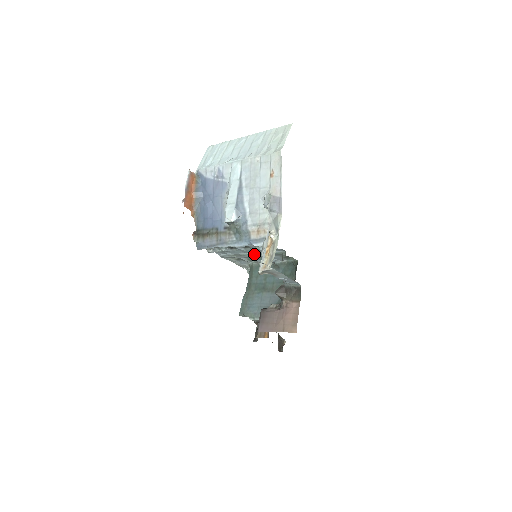
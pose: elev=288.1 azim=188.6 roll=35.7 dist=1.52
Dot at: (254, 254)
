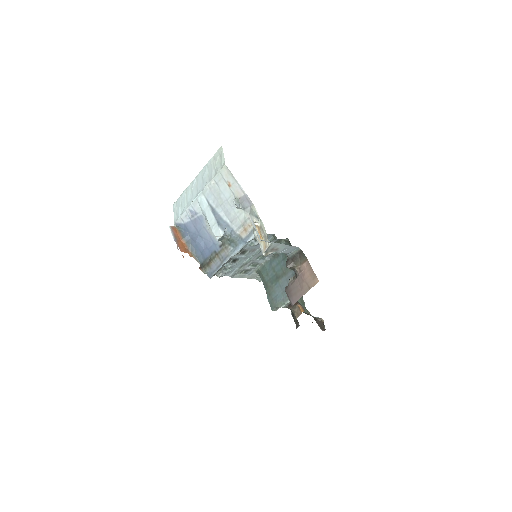
Dot at: (254, 255)
